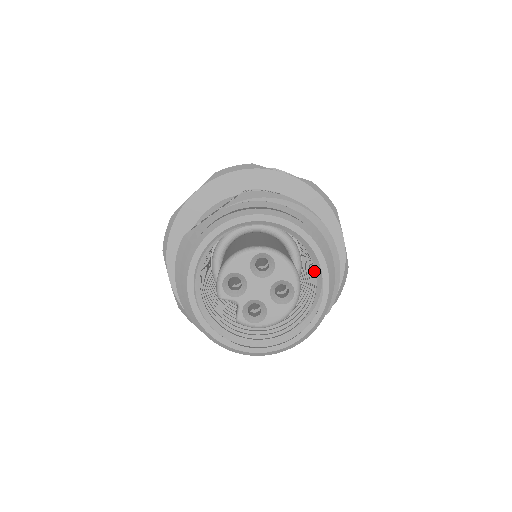
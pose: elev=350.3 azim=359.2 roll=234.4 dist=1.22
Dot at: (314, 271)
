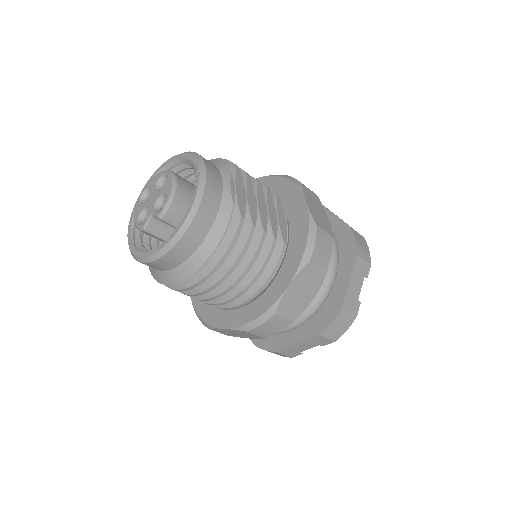
Dot at: (185, 169)
